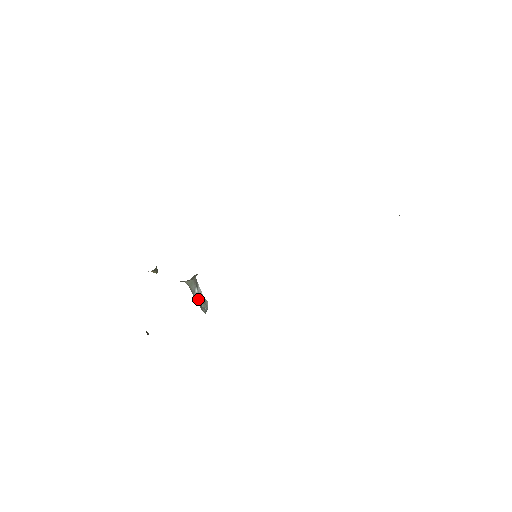
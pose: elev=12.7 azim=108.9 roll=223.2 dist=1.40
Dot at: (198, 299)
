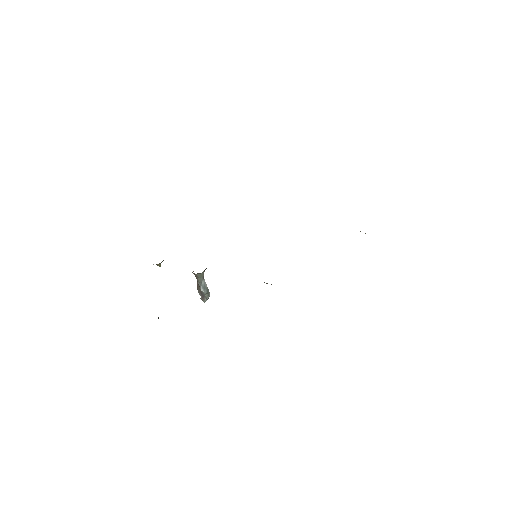
Dot at: (204, 290)
